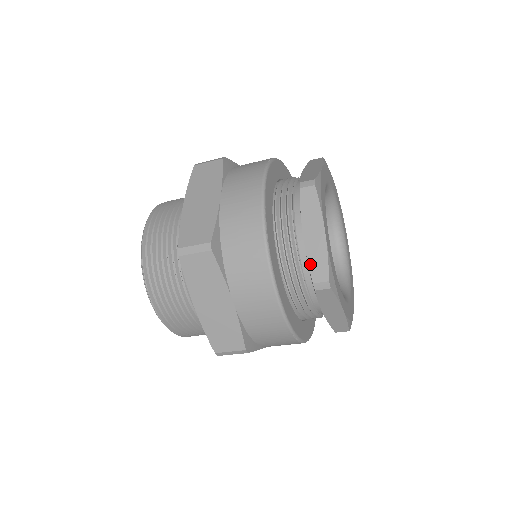
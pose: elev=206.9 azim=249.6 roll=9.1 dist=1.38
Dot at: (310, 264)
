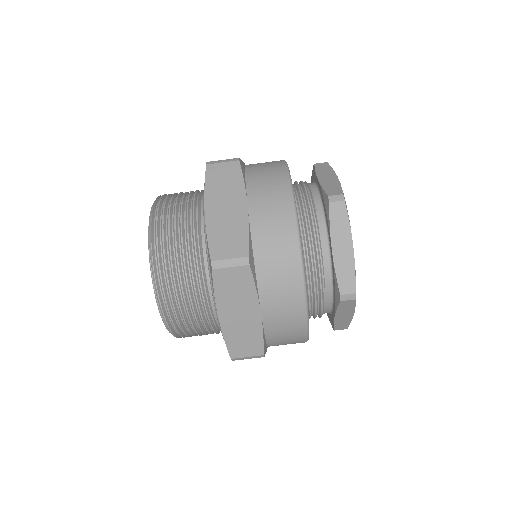
Dot at: (338, 277)
